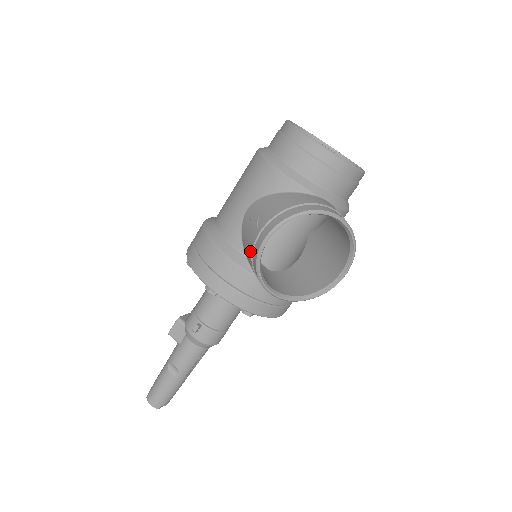
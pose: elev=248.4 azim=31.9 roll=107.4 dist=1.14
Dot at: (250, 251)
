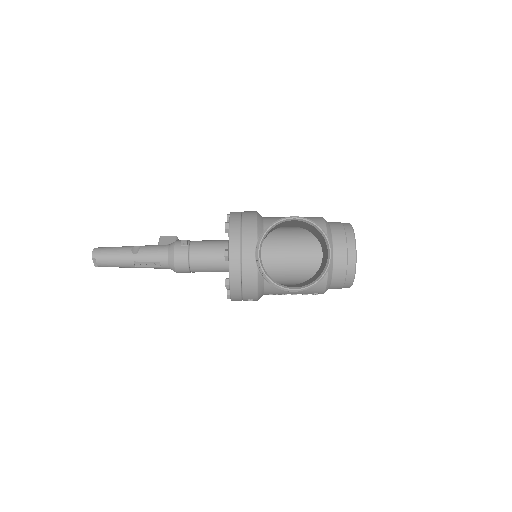
Dot at: occluded
